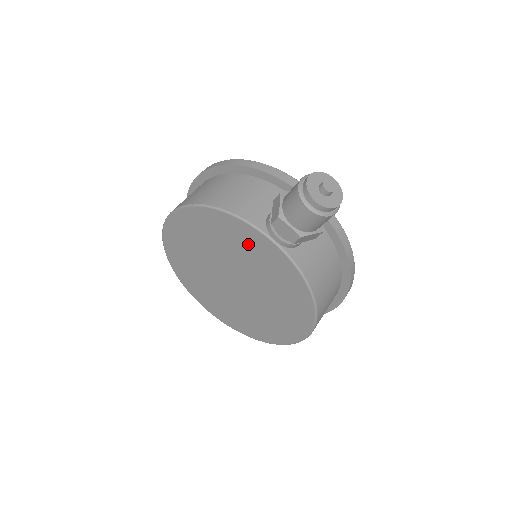
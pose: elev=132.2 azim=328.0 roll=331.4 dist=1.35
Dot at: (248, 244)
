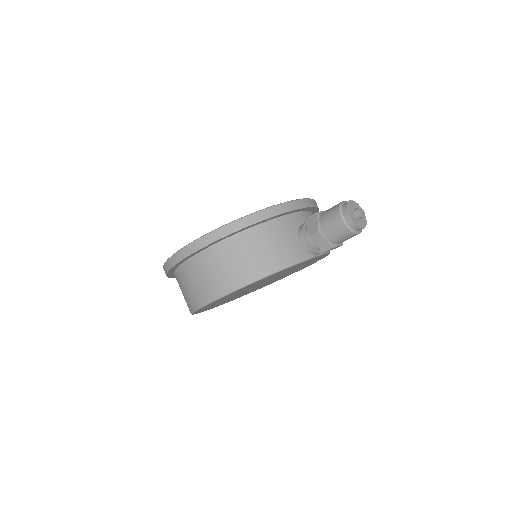
Dot at: occluded
